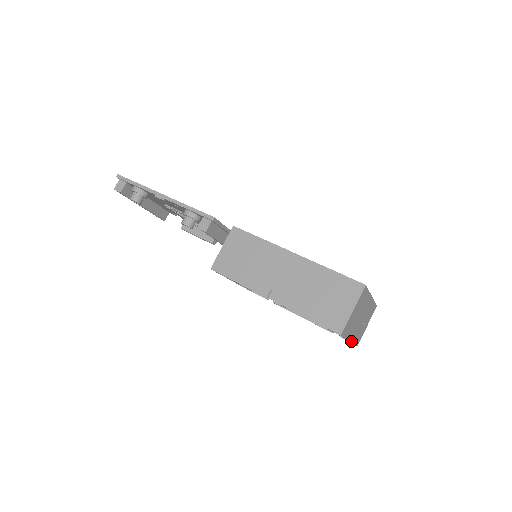
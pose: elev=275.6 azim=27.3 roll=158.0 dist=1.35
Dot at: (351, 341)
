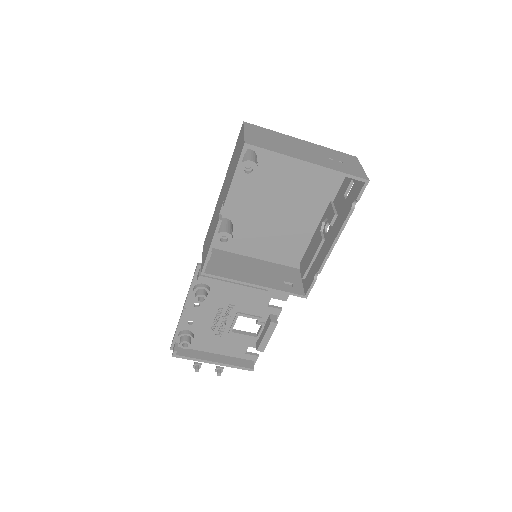
Dot at: (316, 165)
